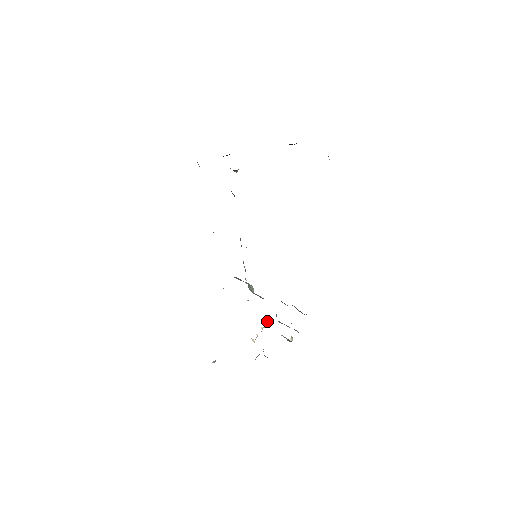
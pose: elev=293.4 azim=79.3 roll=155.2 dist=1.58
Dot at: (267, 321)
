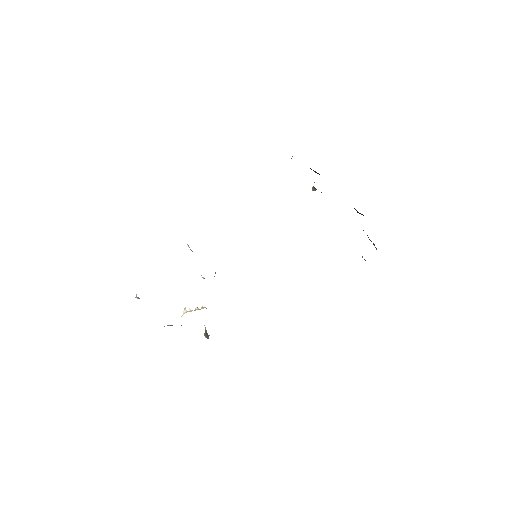
Dot at: occluded
